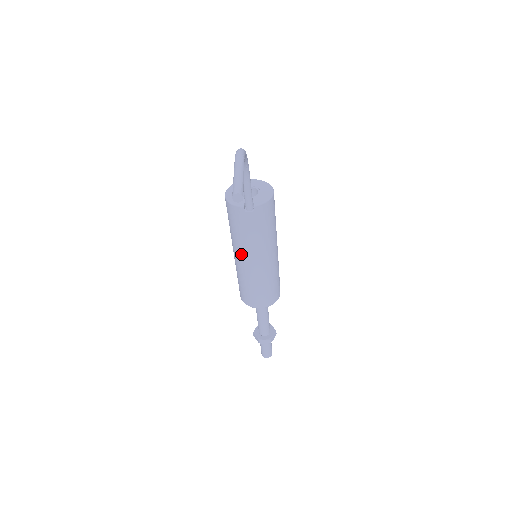
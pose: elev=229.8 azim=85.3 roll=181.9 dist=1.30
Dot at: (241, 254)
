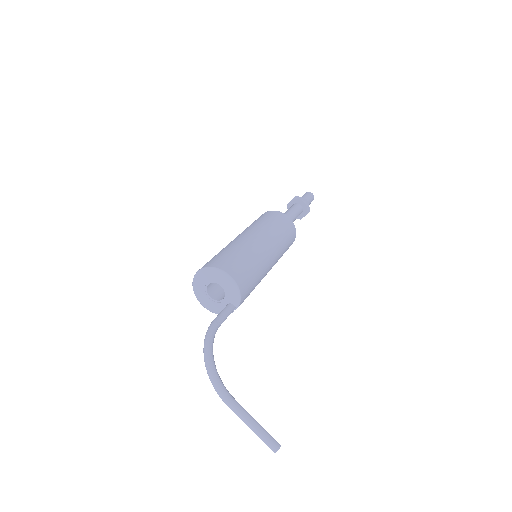
Dot at: occluded
